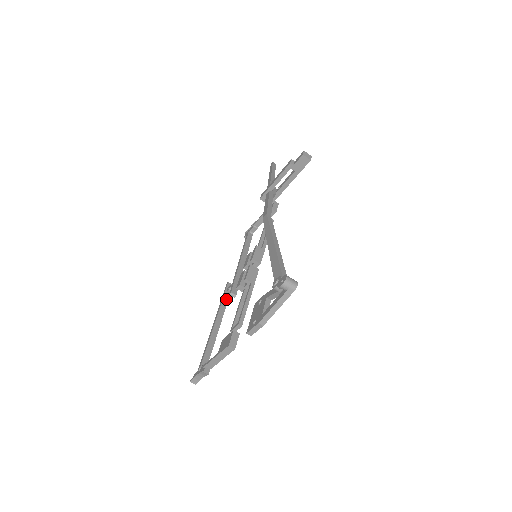
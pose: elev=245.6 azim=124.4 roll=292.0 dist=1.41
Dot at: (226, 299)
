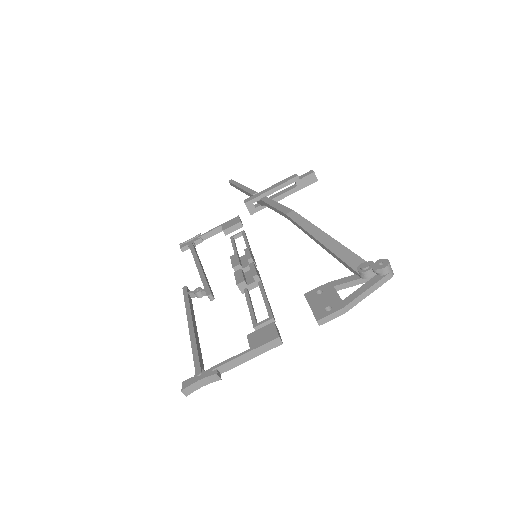
Dot at: (191, 303)
